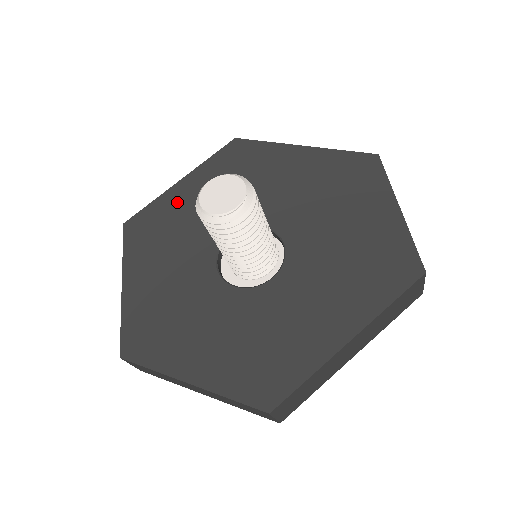
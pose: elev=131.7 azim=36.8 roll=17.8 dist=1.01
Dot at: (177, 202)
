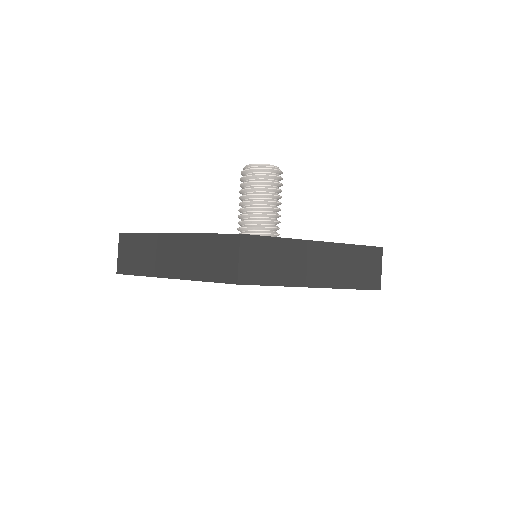
Dot at: occluded
